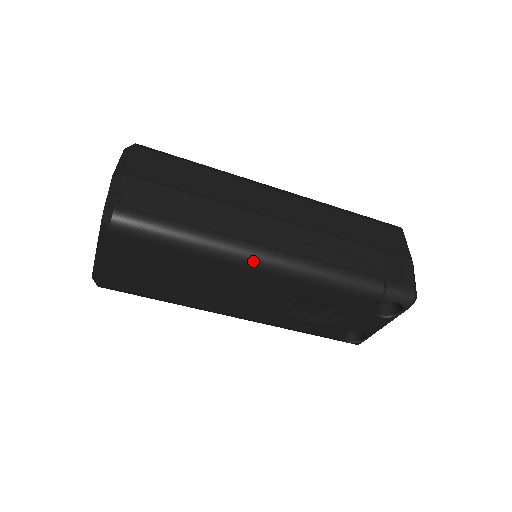
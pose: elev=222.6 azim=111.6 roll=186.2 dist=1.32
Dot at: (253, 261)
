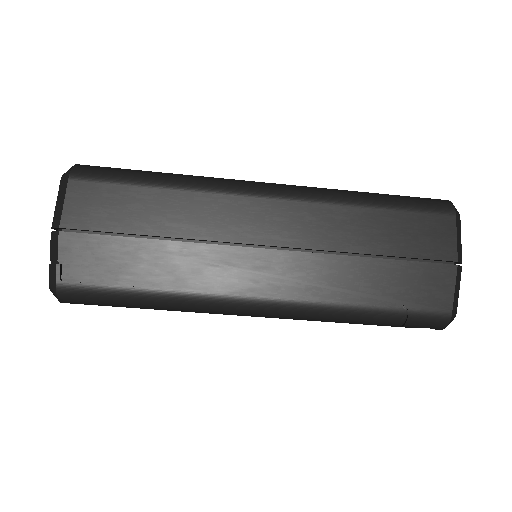
Dot at: (229, 311)
